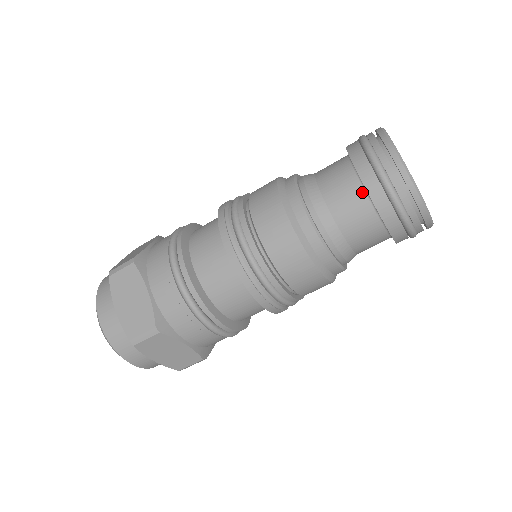
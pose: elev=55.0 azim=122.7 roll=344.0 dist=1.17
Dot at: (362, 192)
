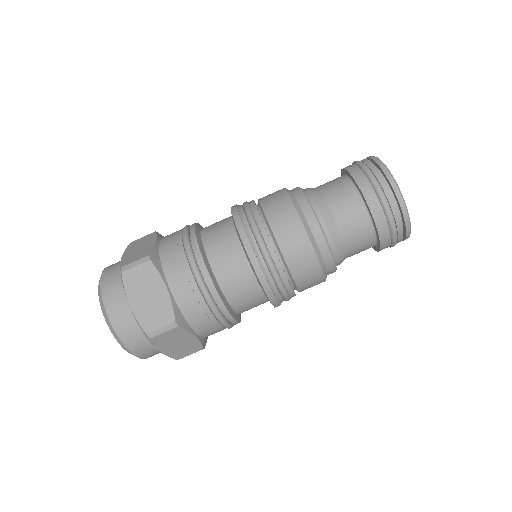
Dot at: (364, 210)
